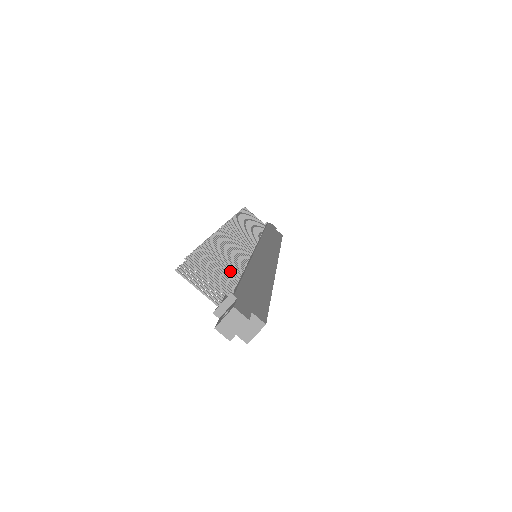
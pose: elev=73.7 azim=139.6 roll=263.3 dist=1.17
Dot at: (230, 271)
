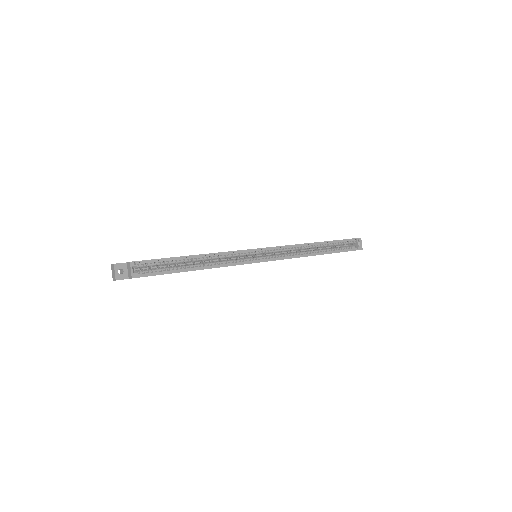
Dot at: occluded
